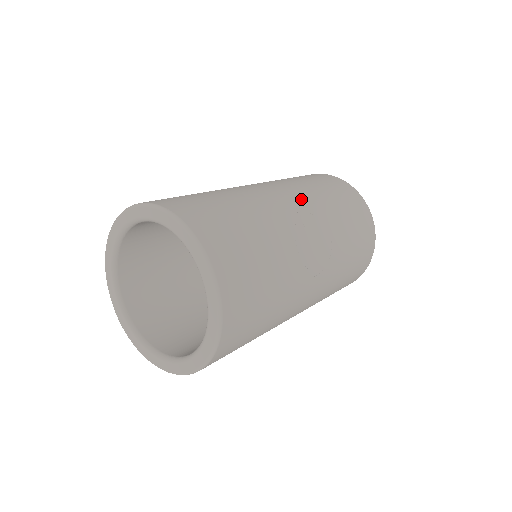
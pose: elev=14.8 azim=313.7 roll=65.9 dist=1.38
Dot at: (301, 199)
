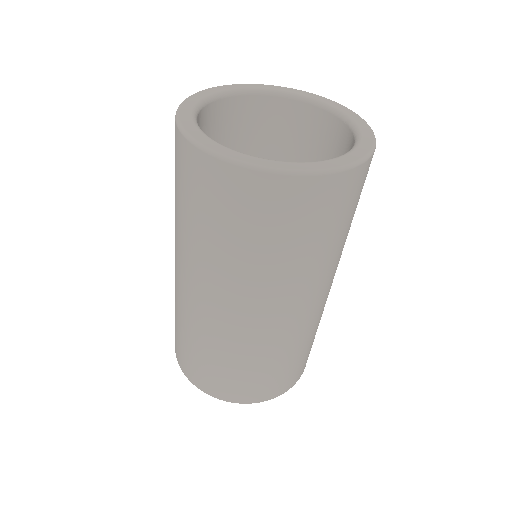
Dot at: occluded
